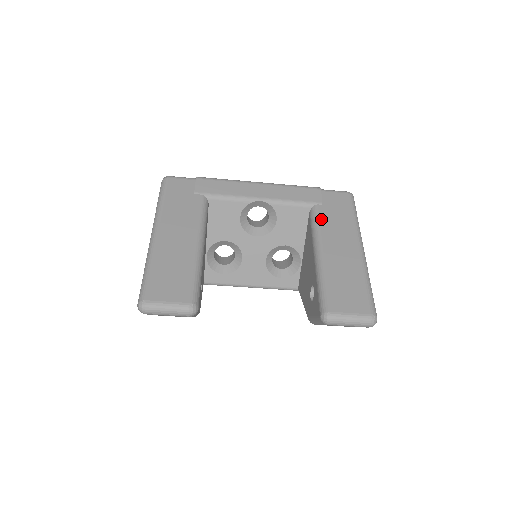
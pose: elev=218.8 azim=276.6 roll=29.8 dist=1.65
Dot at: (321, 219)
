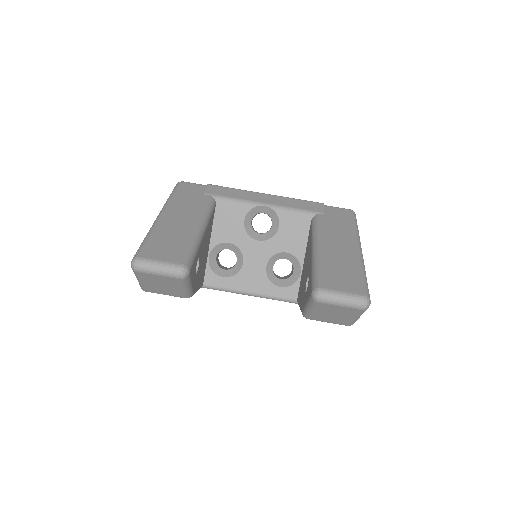
Dot at: (321, 223)
